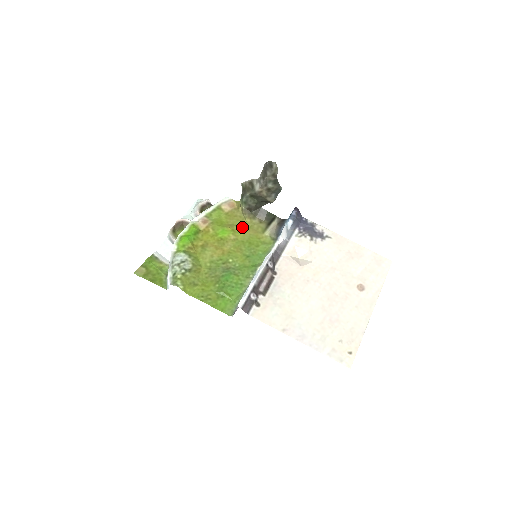
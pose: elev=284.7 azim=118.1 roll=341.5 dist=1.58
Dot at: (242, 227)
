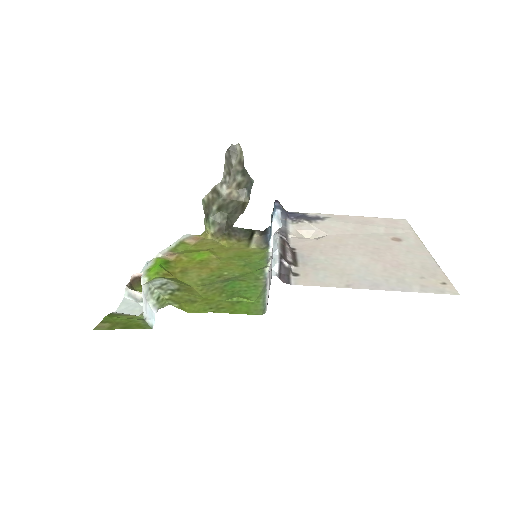
Dot at: (220, 249)
